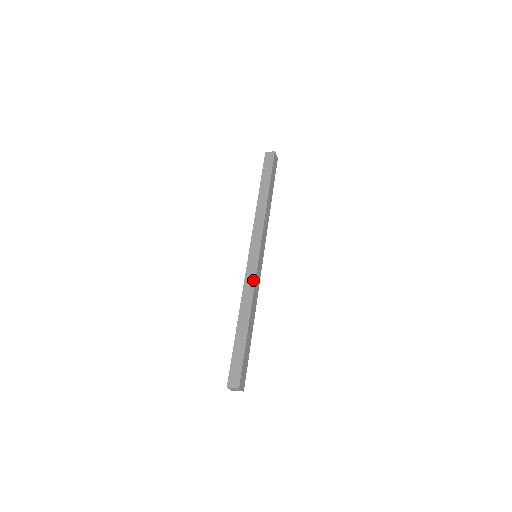
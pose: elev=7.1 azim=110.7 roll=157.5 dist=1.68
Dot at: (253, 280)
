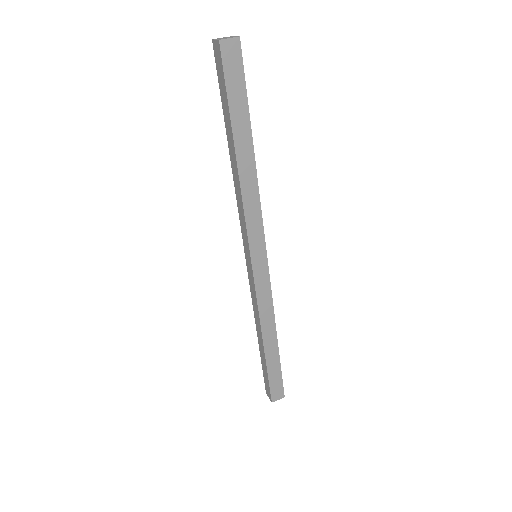
Dot at: (269, 295)
